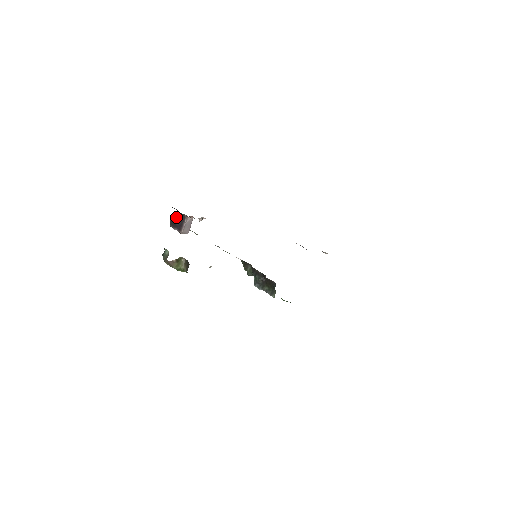
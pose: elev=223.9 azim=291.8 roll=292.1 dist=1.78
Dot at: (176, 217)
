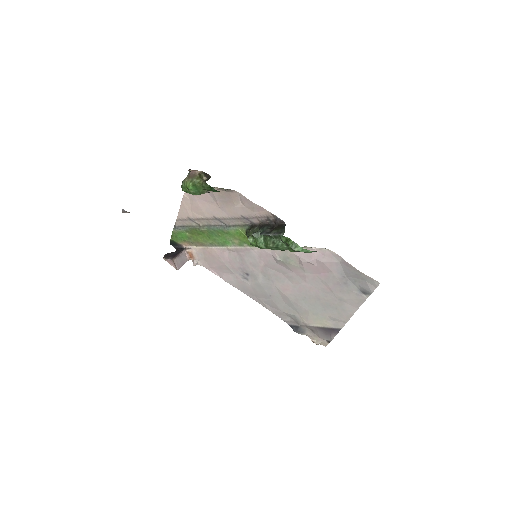
Dot at: (173, 252)
